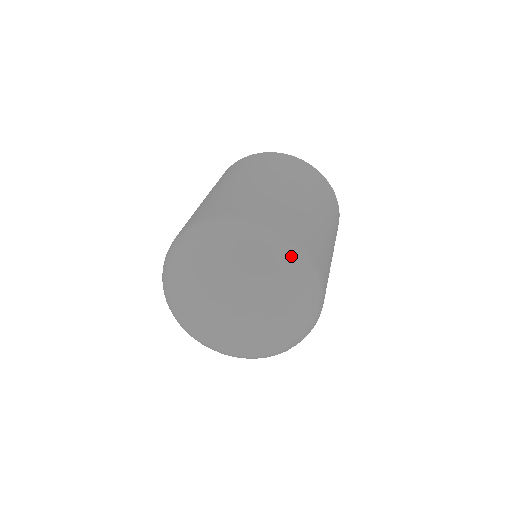
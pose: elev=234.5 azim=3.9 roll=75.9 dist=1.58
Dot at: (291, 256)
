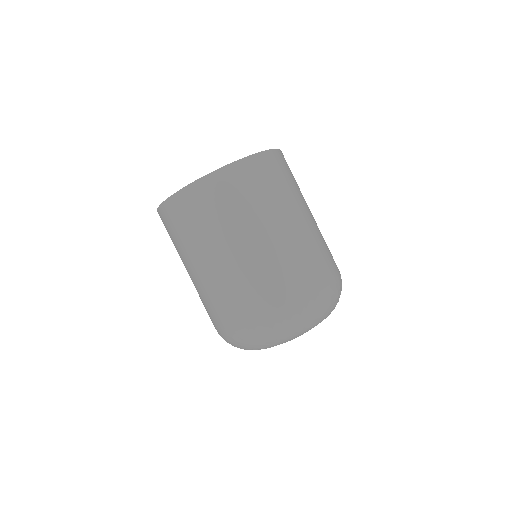
Dot at: (322, 304)
